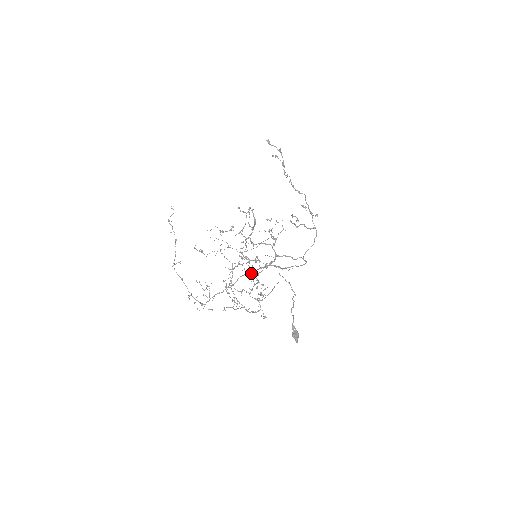
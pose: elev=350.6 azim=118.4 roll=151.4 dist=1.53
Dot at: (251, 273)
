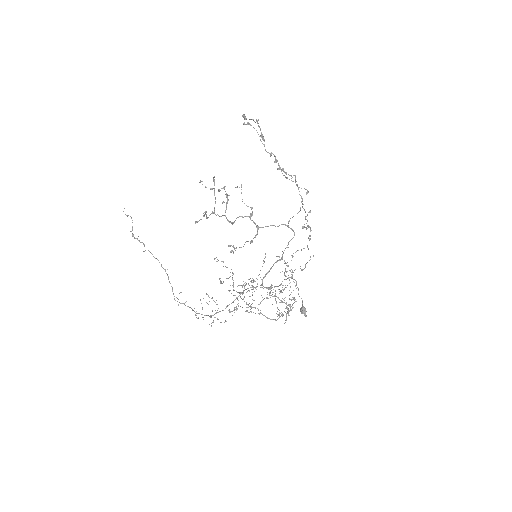
Dot at: (270, 291)
